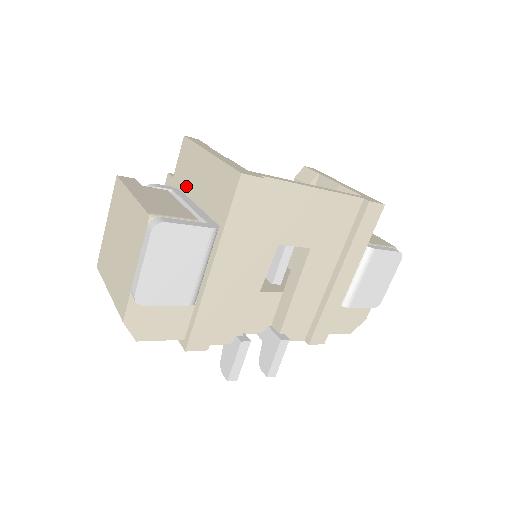
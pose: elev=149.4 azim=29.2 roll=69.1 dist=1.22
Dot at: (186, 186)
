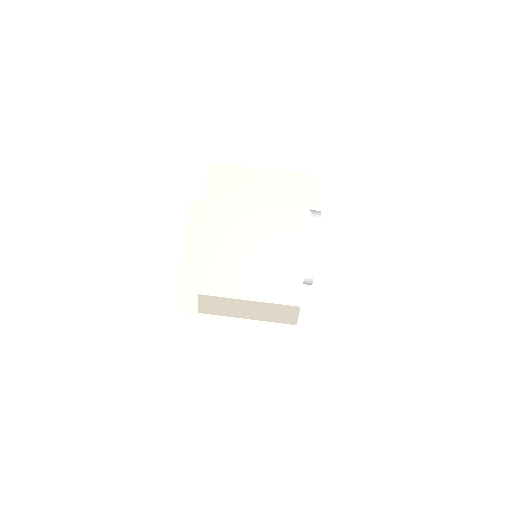
Dot at: occluded
